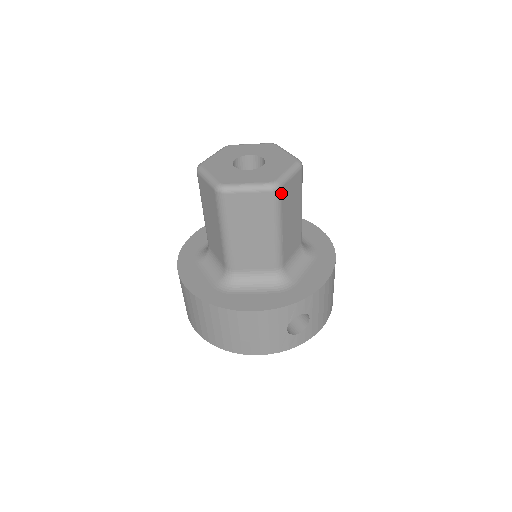
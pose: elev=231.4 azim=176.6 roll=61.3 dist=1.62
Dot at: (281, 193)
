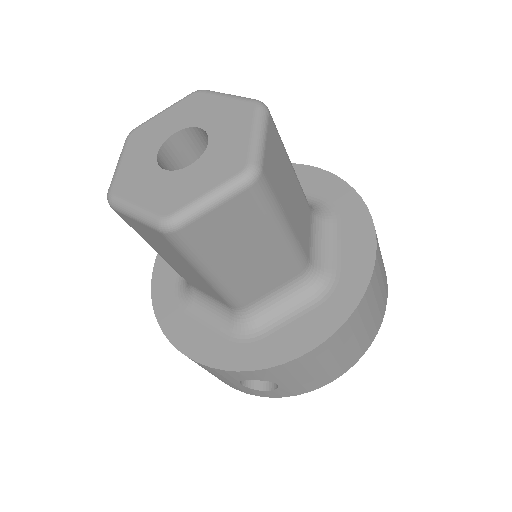
Dot at: (185, 235)
